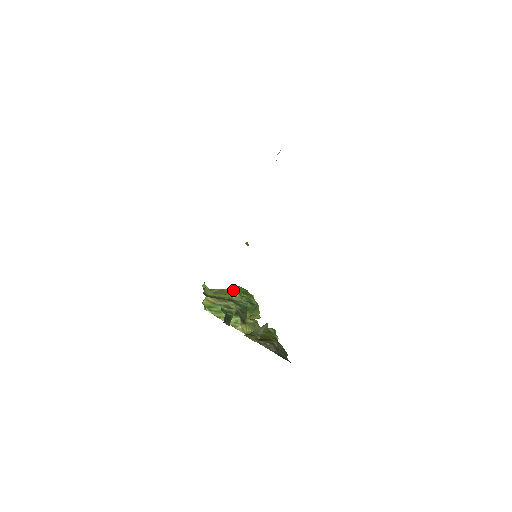
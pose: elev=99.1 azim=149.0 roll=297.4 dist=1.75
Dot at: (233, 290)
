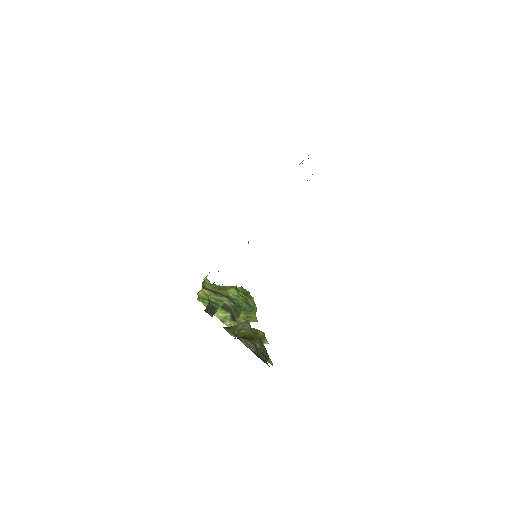
Dot at: (232, 288)
